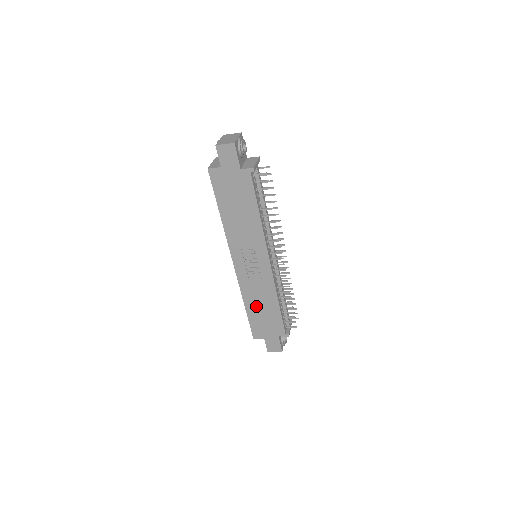
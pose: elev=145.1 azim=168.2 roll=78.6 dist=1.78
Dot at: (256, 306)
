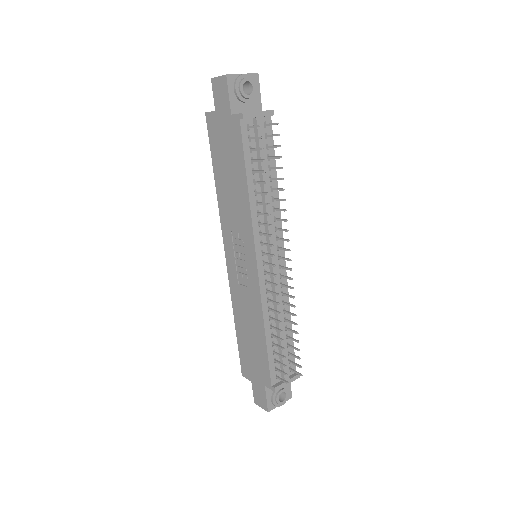
Dot at: (244, 327)
